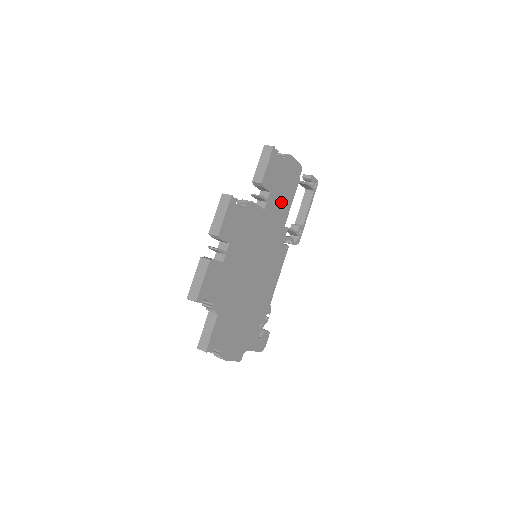
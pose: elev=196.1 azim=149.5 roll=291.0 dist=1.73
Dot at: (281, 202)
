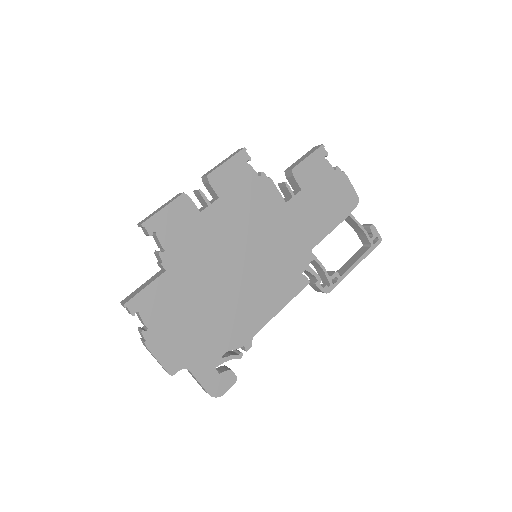
Dot at: (315, 216)
